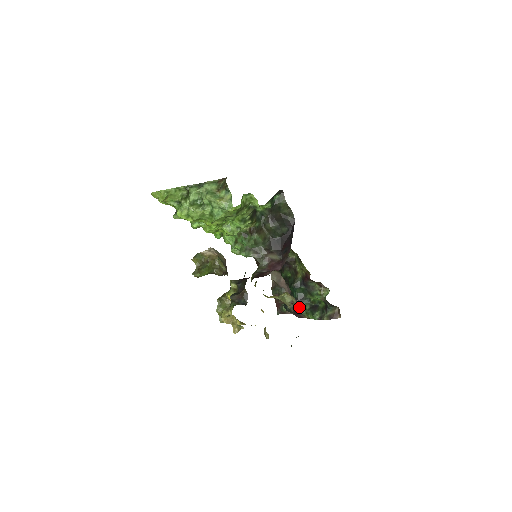
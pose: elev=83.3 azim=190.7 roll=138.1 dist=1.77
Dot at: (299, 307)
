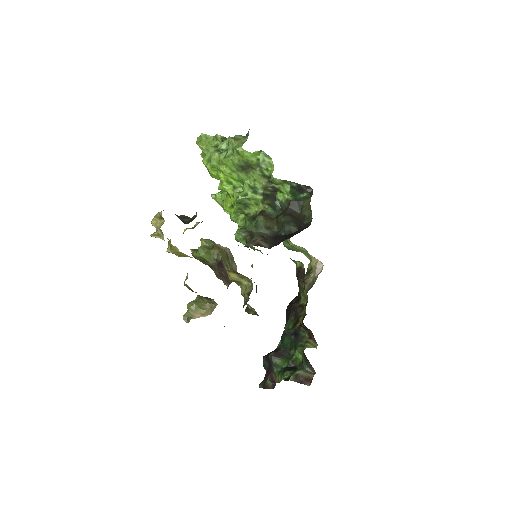
Dot at: (275, 360)
